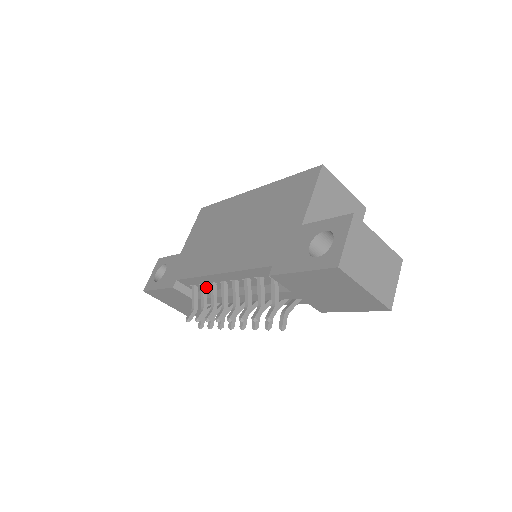
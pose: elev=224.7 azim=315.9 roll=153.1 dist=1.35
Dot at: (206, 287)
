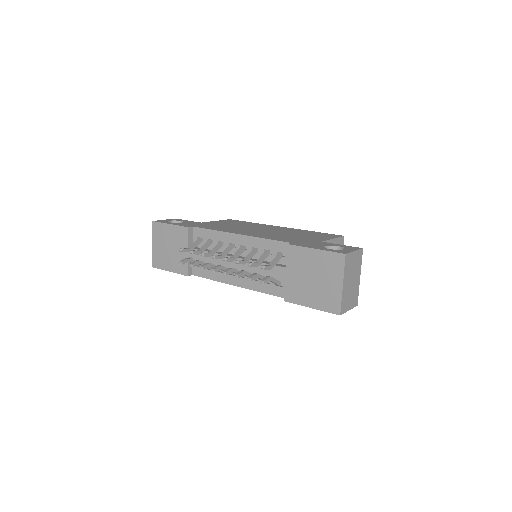
Dot at: (211, 244)
